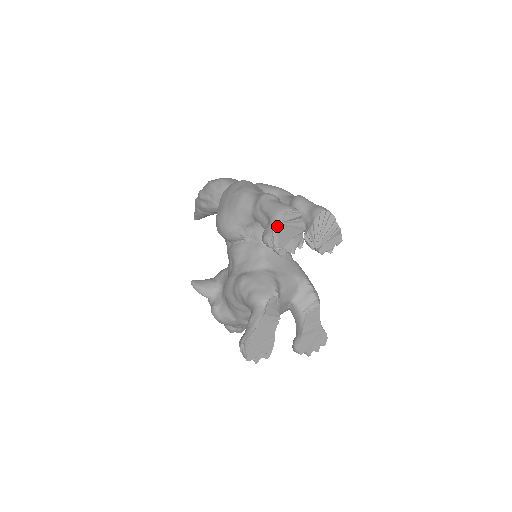
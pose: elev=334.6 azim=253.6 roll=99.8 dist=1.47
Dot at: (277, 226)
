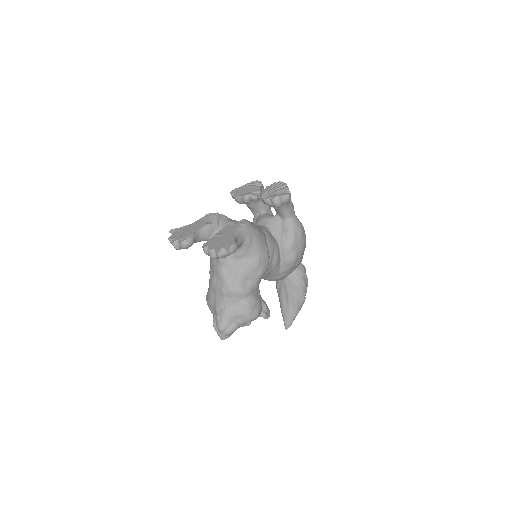
Dot at: (242, 186)
